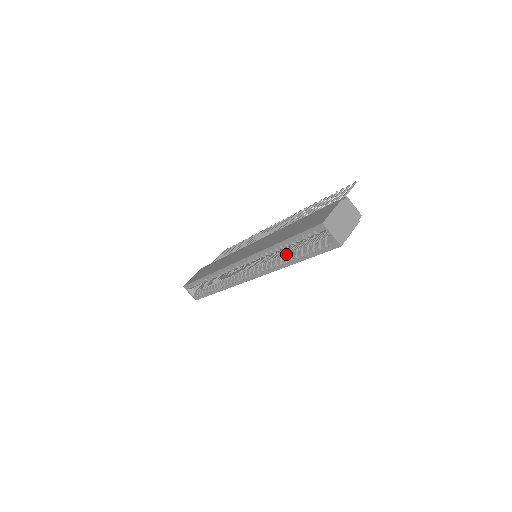
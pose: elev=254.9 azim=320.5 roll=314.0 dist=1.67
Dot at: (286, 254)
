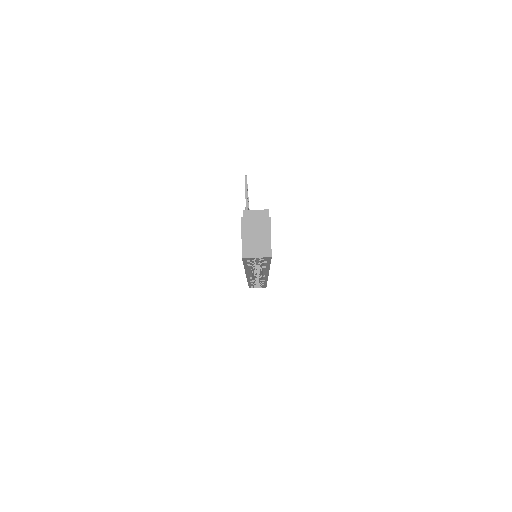
Dot at: occluded
